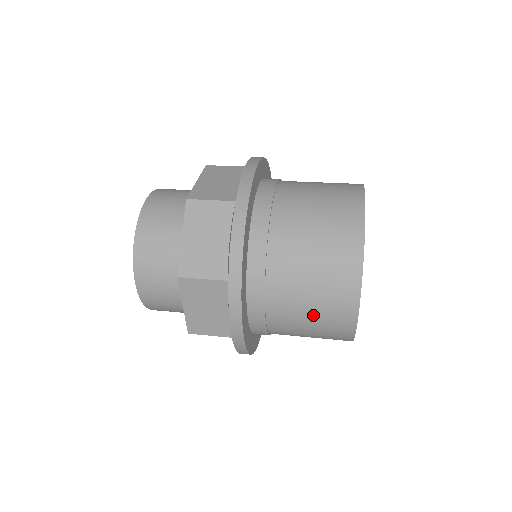
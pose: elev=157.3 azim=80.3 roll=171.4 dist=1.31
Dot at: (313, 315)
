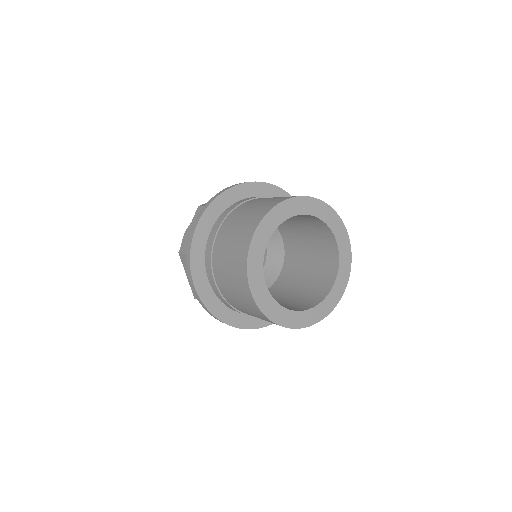
Dot at: (262, 319)
